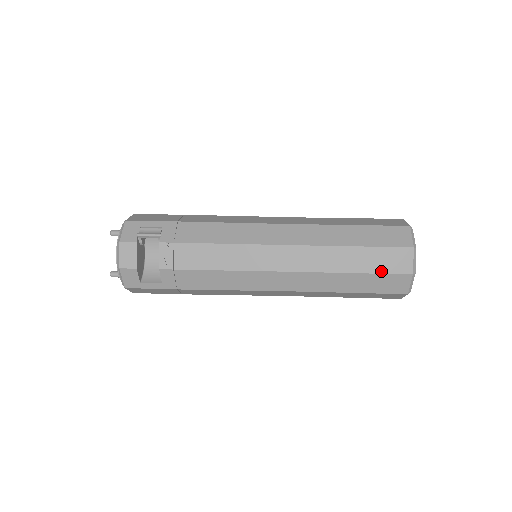
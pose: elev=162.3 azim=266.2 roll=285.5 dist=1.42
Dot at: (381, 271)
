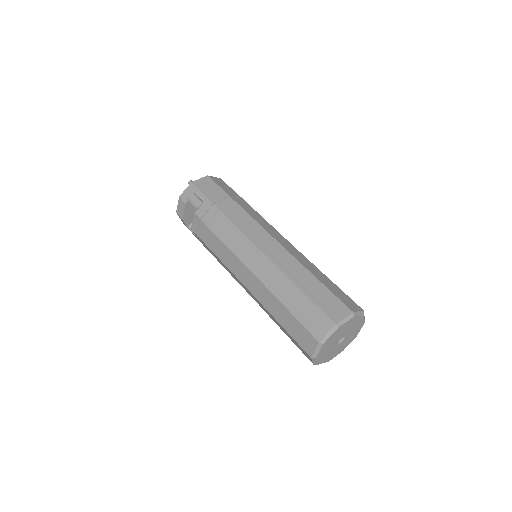
Dot at: (294, 337)
